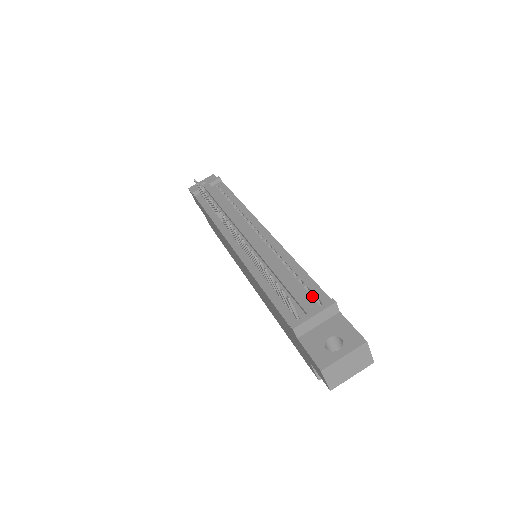
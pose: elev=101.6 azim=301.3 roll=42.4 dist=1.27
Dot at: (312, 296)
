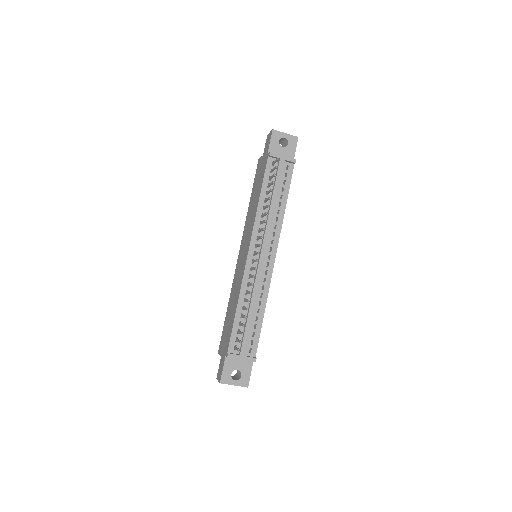
Dot at: (252, 339)
